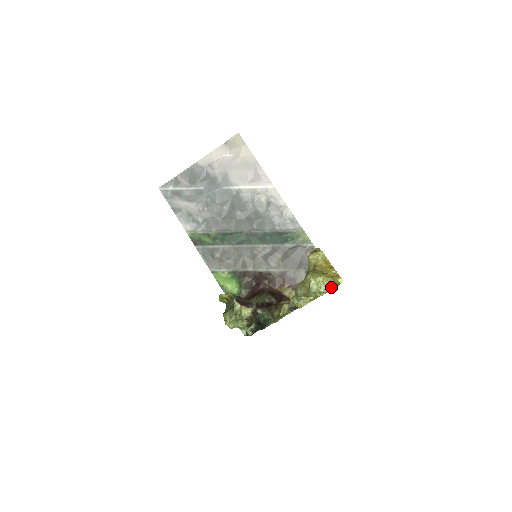
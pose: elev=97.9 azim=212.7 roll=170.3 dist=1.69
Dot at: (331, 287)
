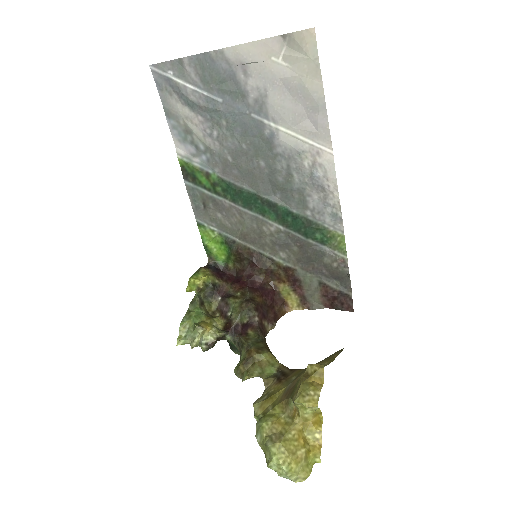
Dot at: (296, 478)
